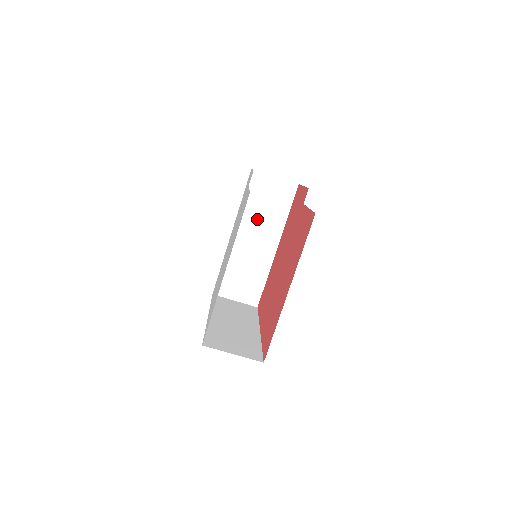
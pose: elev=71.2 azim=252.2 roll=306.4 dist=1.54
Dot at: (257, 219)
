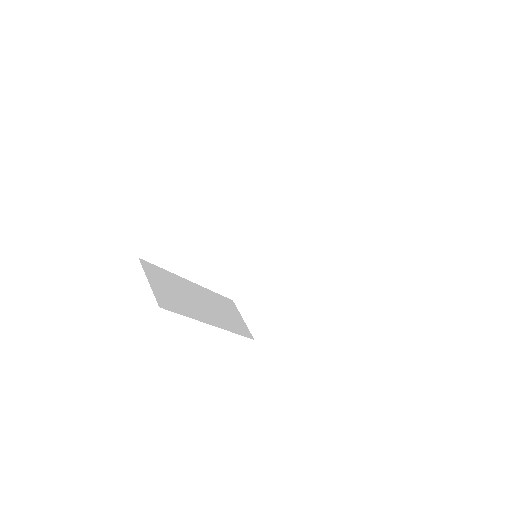
Dot at: (215, 305)
